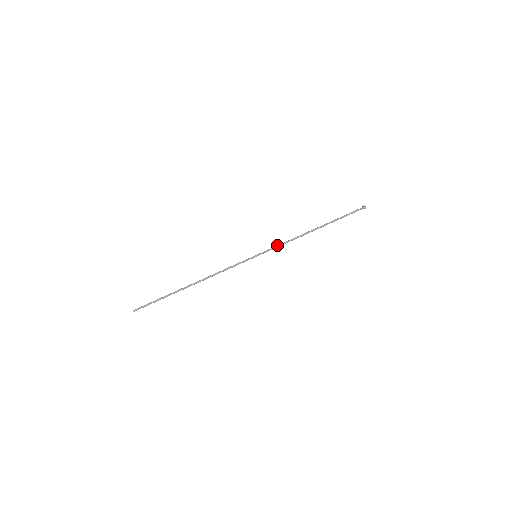
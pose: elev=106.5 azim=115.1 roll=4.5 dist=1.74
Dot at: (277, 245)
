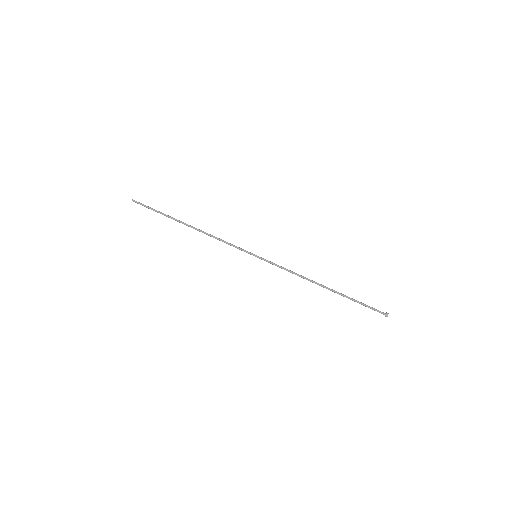
Dot at: (281, 266)
